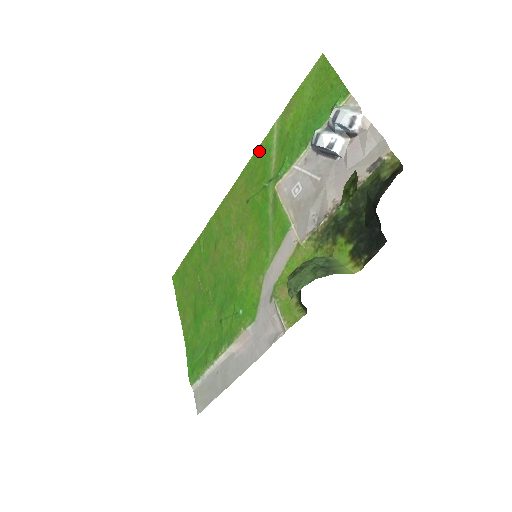
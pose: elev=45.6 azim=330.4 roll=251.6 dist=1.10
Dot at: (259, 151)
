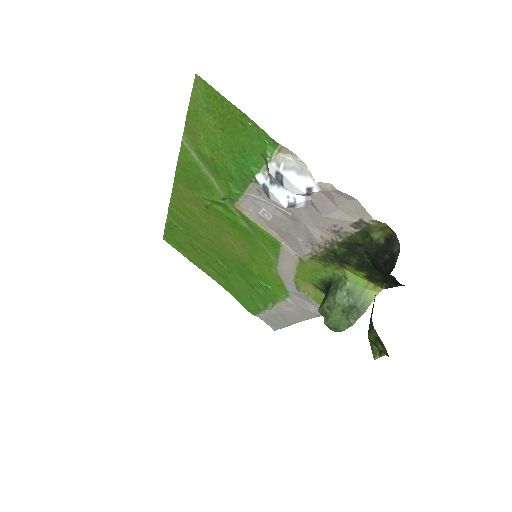
Dot at: (183, 165)
